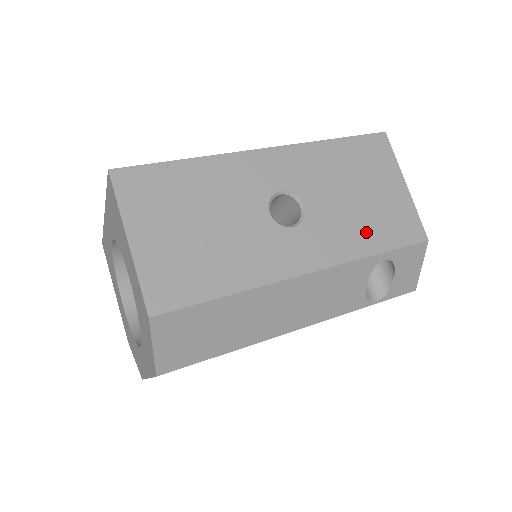
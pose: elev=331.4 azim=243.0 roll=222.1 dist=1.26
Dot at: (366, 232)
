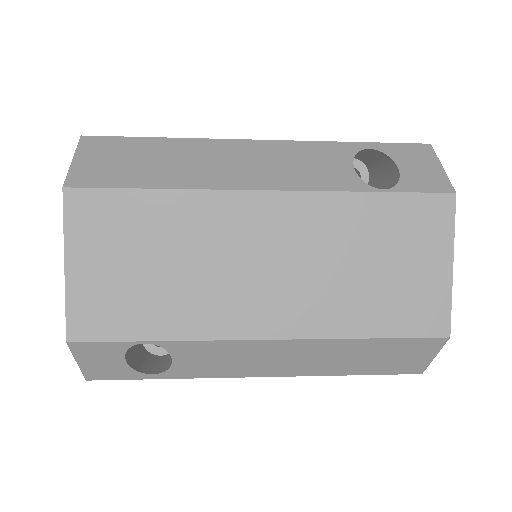
Dot at: occluded
